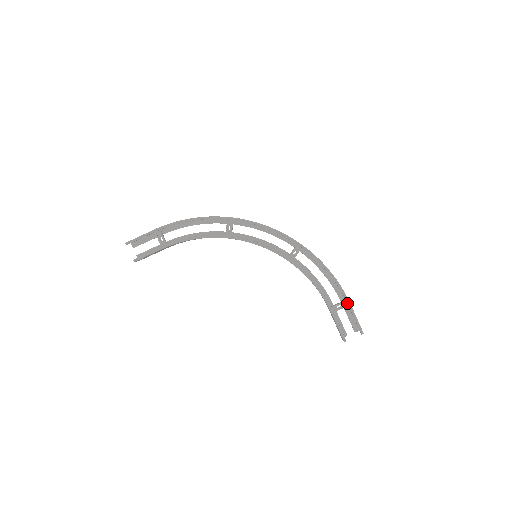
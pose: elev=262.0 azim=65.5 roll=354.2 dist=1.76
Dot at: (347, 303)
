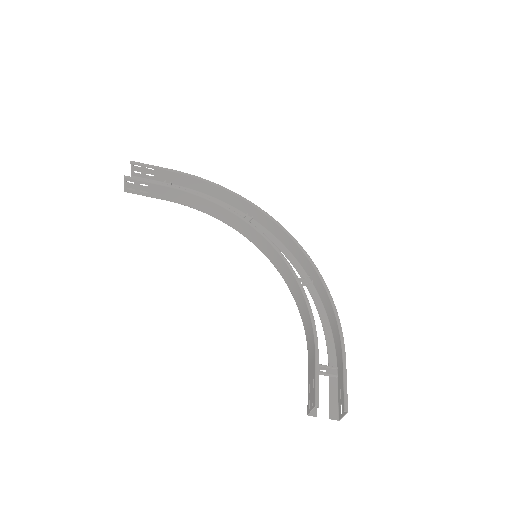
Dot at: (342, 359)
